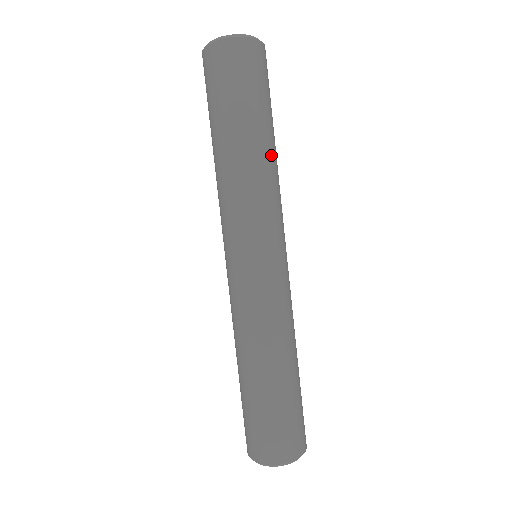
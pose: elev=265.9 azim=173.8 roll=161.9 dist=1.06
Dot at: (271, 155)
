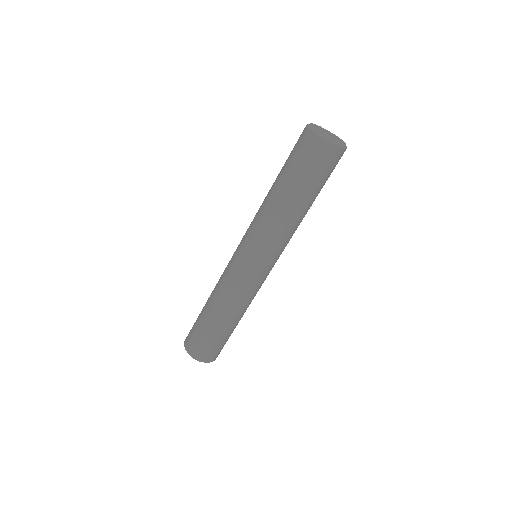
Dot at: occluded
